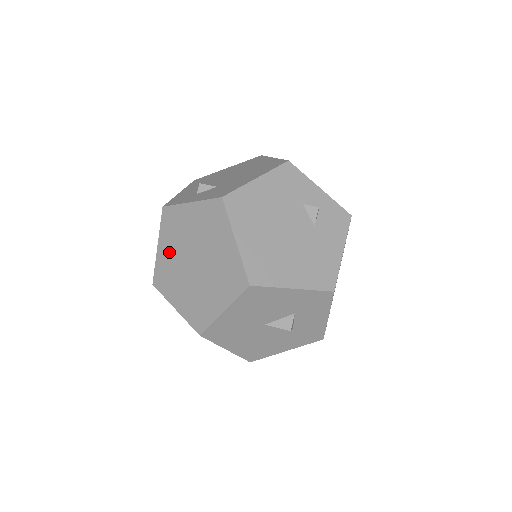
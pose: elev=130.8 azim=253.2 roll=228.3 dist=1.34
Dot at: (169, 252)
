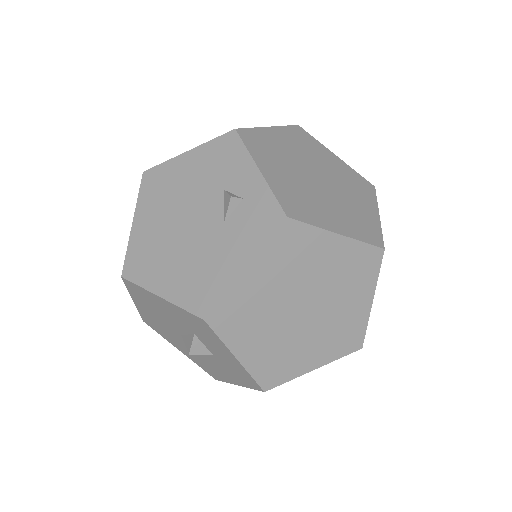
Dot at: occluded
